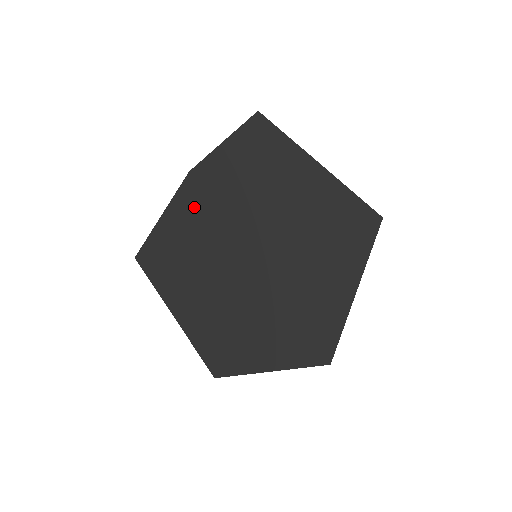
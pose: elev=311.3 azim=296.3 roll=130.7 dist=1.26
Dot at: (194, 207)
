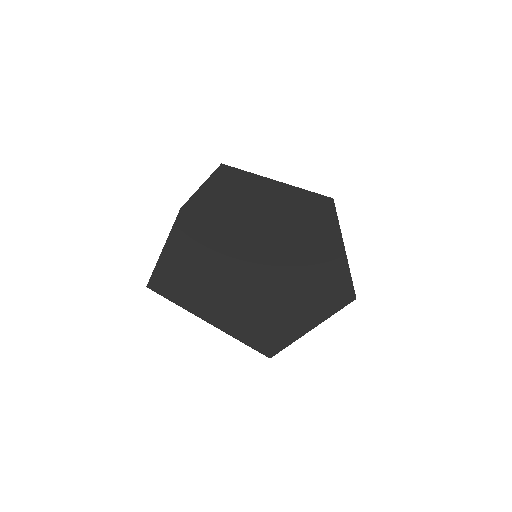
Dot at: (194, 230)
